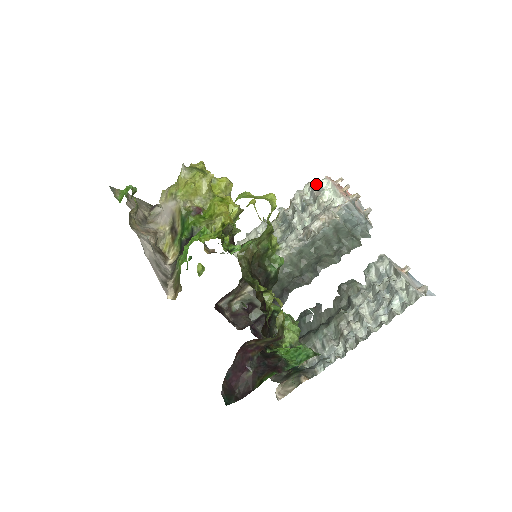
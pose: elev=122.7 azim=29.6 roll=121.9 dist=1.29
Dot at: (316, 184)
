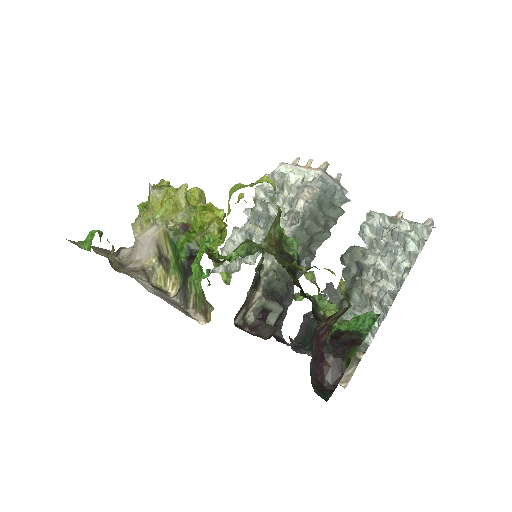
Dot at: (275, 172)
